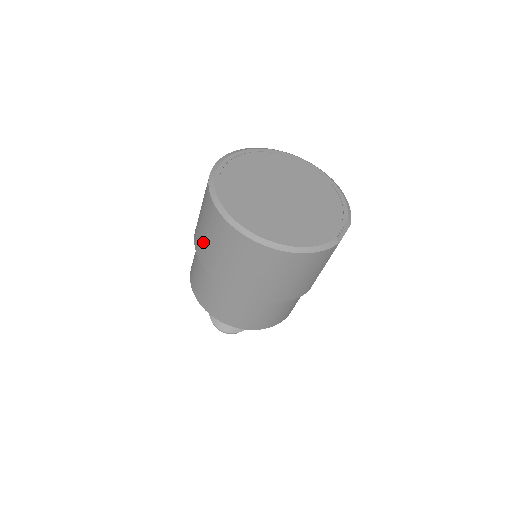
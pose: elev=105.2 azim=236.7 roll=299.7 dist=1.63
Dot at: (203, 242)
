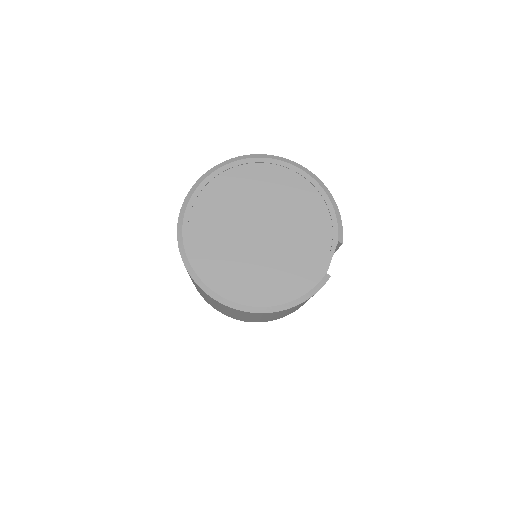
Dot at: (195, 286)
